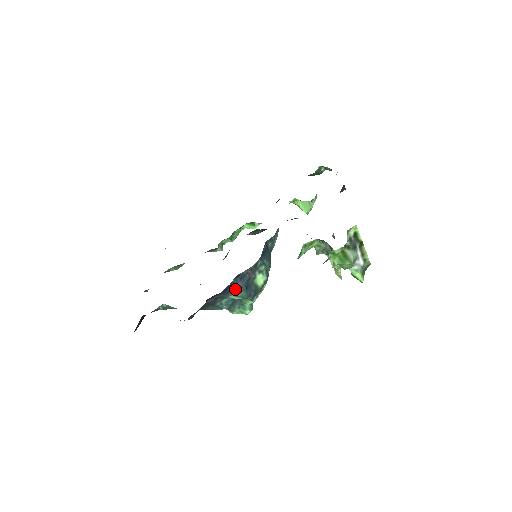
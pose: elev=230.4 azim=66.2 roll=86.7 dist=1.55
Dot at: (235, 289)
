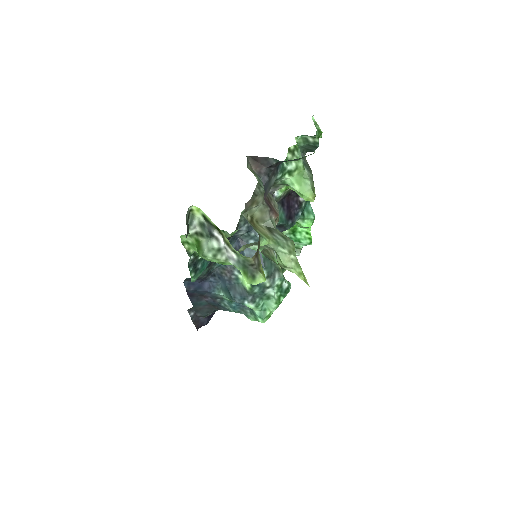
Dot at: (221, 289)
